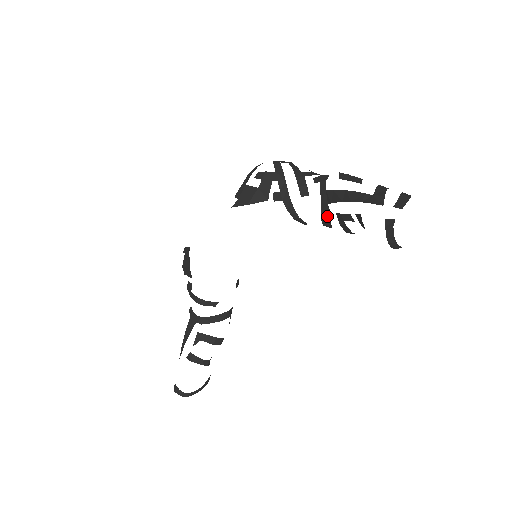
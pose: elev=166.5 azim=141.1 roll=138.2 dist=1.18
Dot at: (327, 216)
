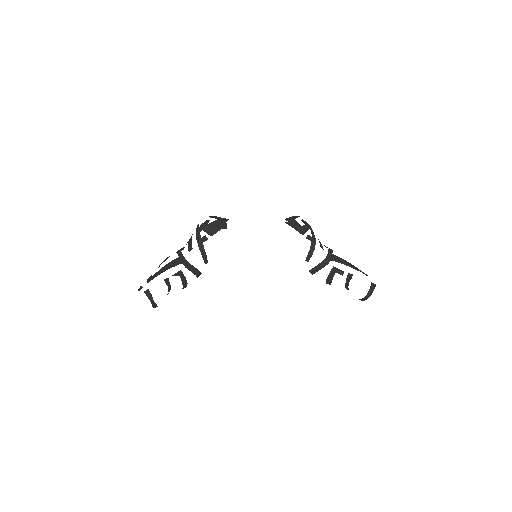
Dot at: (323, 265)
